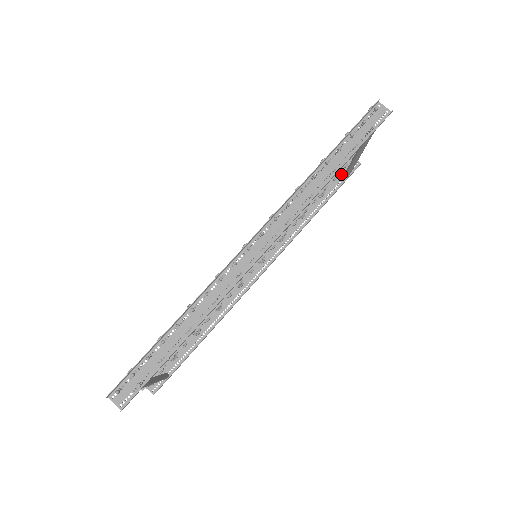
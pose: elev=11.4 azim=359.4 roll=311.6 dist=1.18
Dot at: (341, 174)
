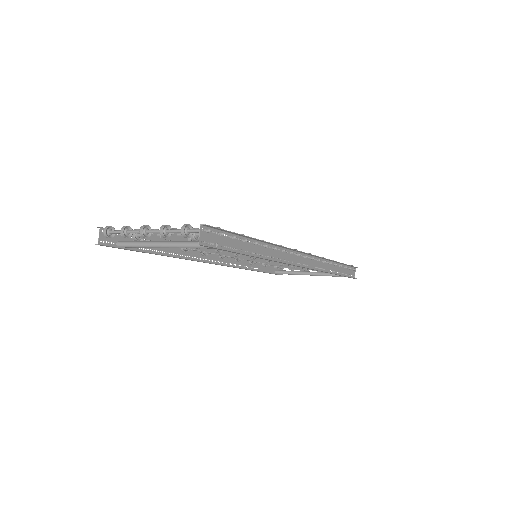
Dot at: (277, 268)
